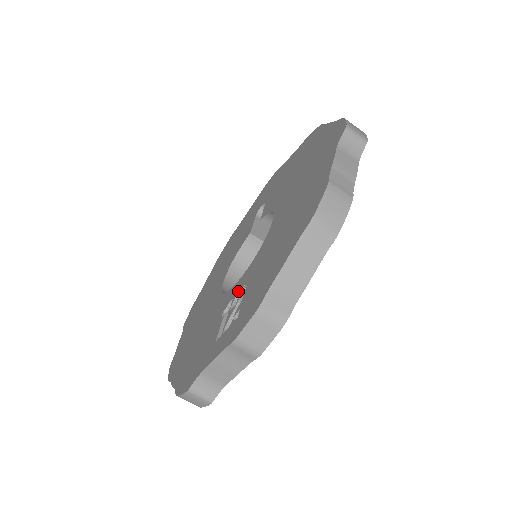
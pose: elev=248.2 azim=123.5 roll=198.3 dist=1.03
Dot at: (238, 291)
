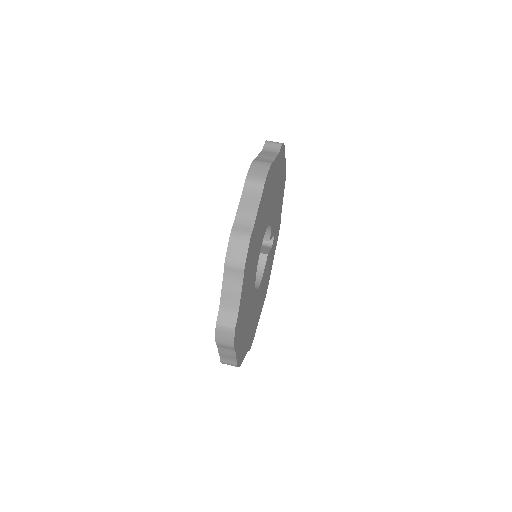
Dot at: occluded
